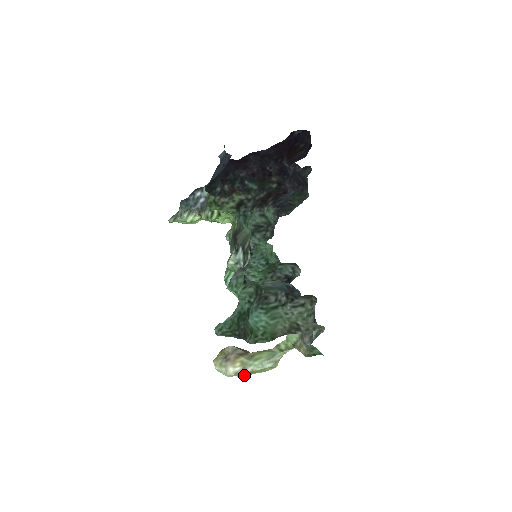
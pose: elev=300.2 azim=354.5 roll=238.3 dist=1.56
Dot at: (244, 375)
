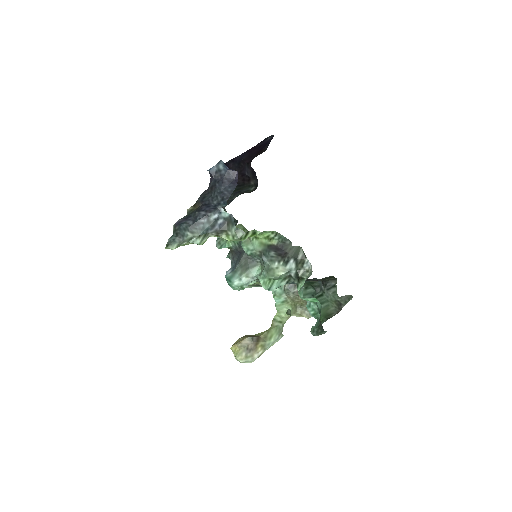
Dot at: occluded
